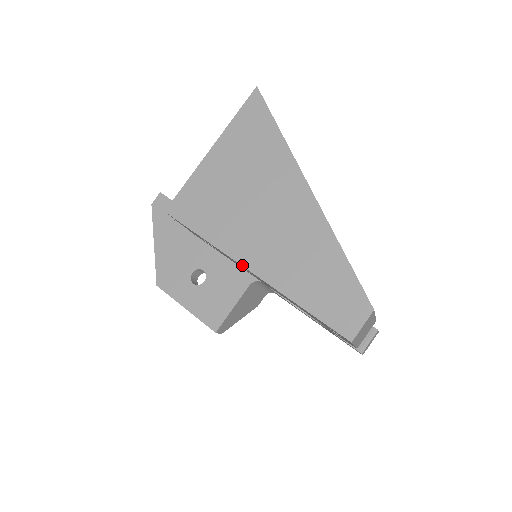
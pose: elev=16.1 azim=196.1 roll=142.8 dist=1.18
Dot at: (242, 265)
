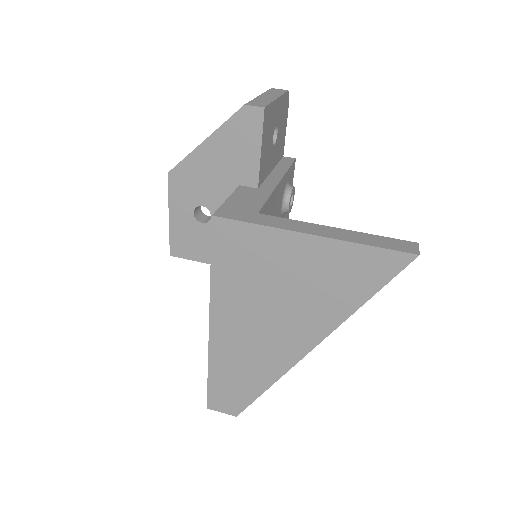
Dot at: (210, 319)
